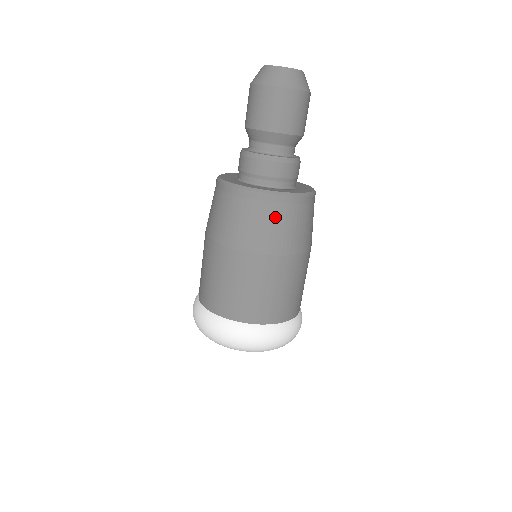
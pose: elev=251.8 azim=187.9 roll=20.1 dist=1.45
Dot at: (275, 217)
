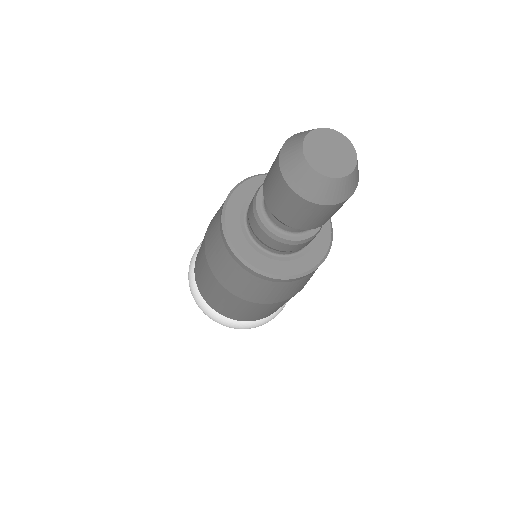
Dot at: (285, 288)
